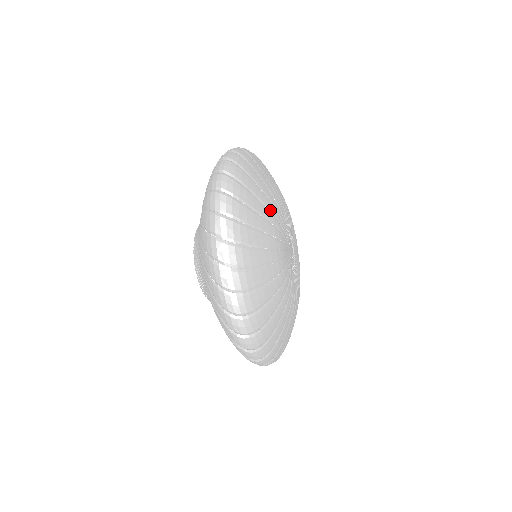
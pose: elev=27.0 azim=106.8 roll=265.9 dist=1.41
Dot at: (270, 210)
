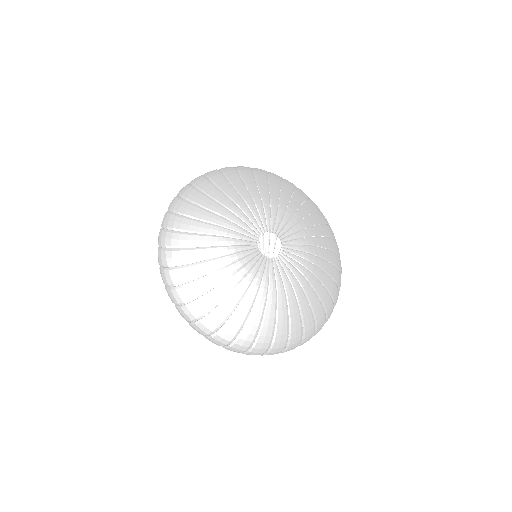
Dot at: (218, 214)
